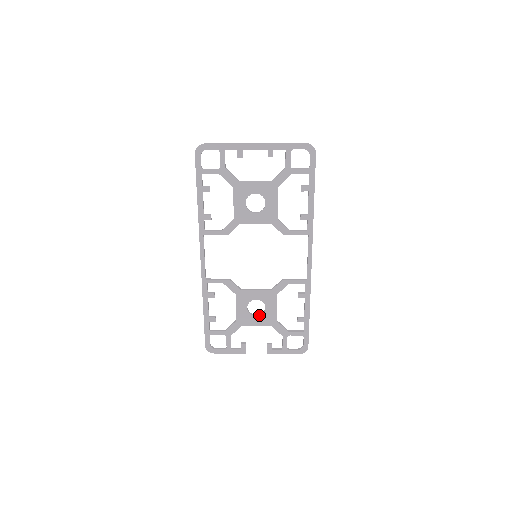
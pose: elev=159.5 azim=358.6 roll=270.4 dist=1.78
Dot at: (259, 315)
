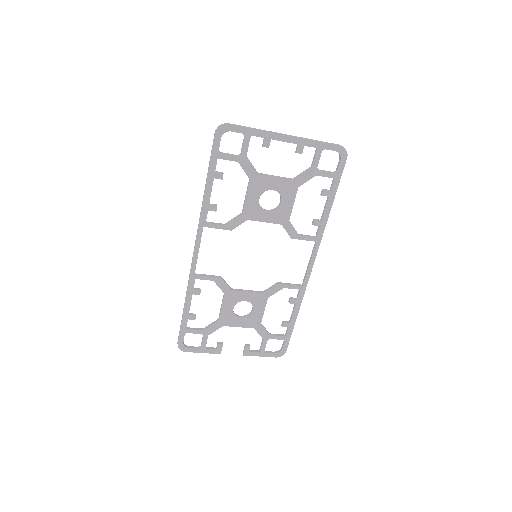
Dot at: (244, 317)
